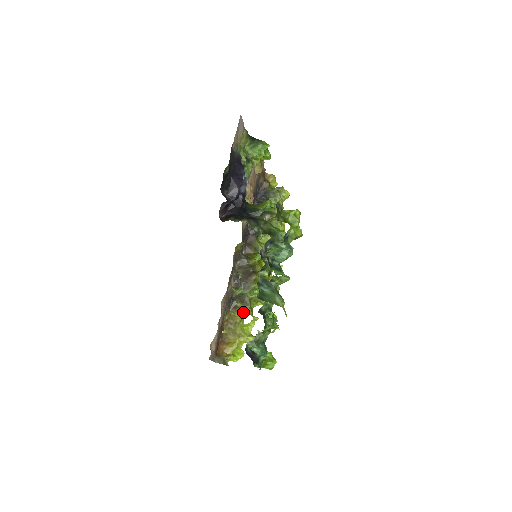
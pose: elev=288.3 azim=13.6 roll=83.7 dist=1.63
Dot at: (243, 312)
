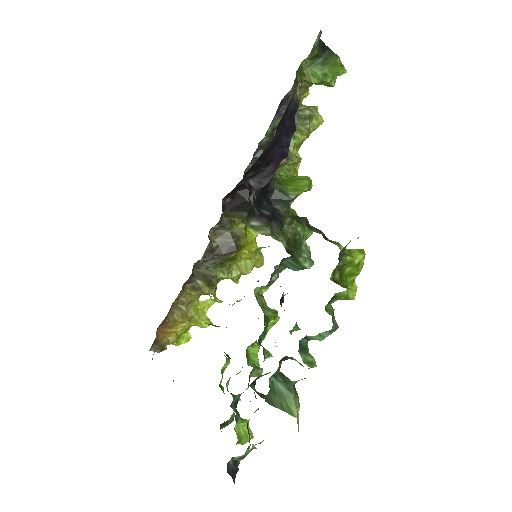
Dot at: (204, 293)
